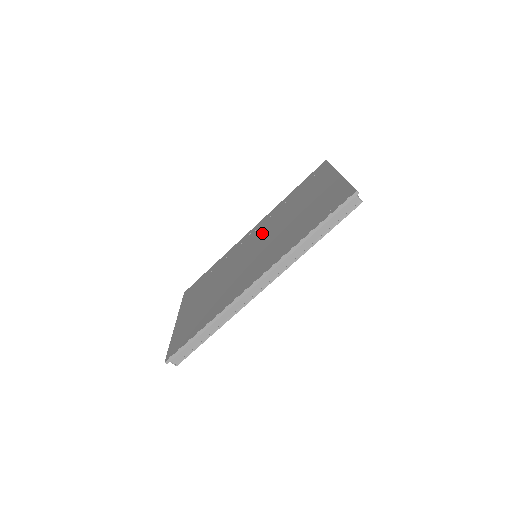
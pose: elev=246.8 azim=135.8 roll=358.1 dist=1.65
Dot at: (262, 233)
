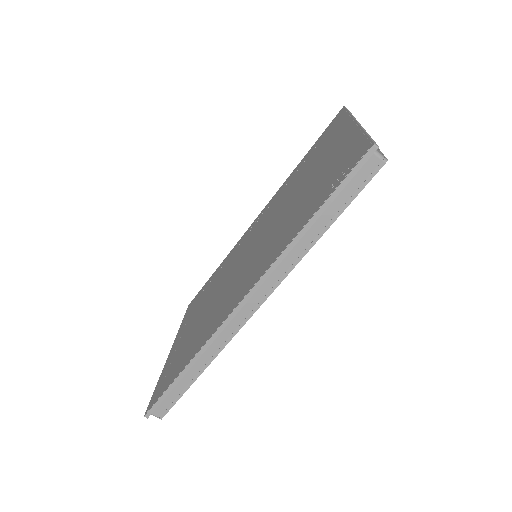
Dot at: (264, 222)
